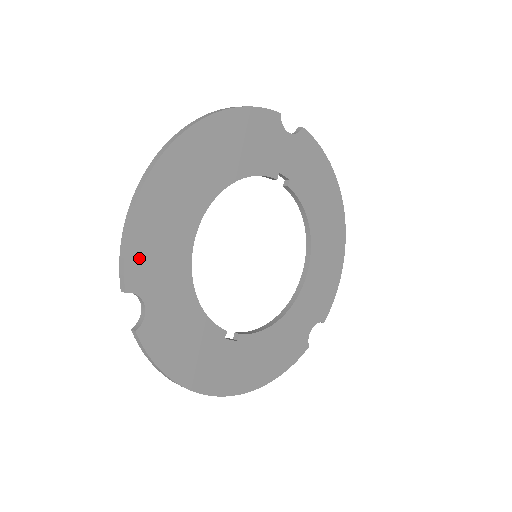
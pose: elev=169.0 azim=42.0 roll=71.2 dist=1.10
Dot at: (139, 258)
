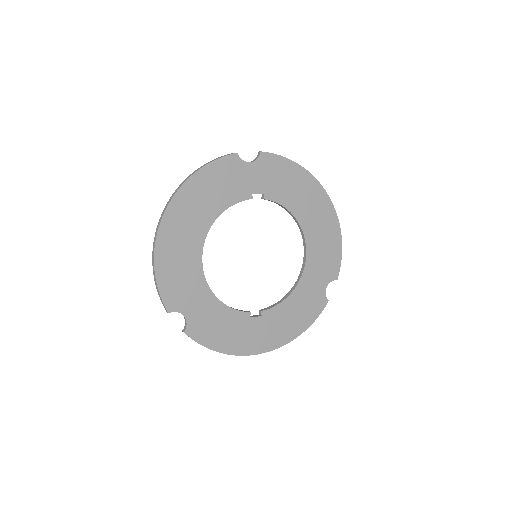
Dot at: (169, 291)
